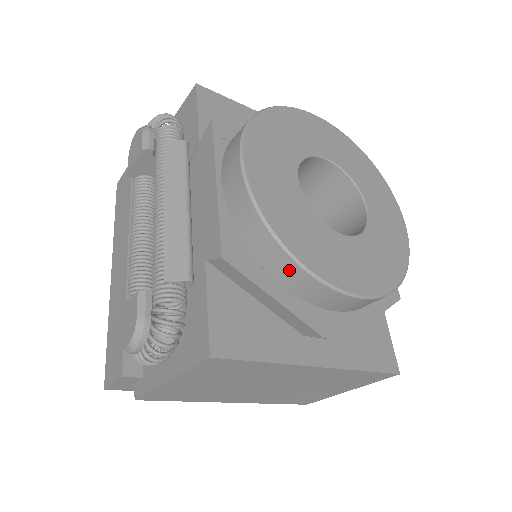
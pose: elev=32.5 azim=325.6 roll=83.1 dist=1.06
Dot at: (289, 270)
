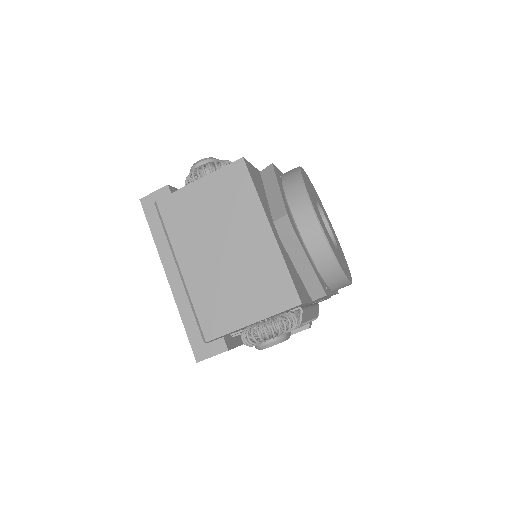
Dot at: (295, 184)
